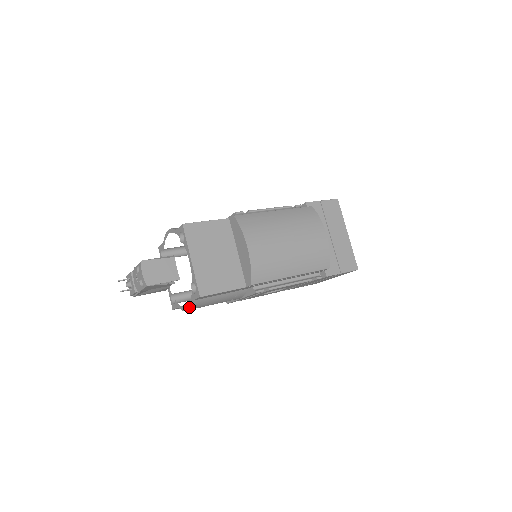
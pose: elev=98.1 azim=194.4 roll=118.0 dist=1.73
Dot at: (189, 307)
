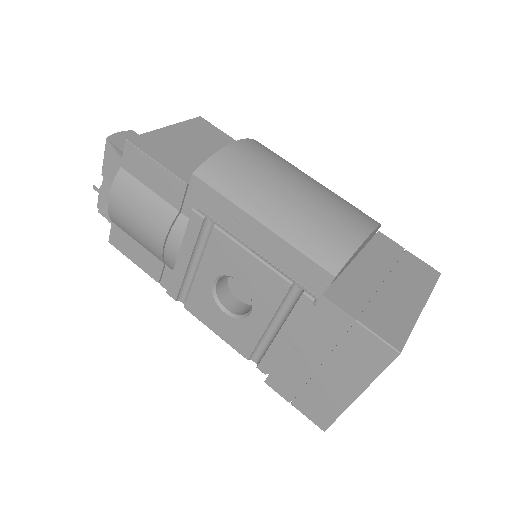
Dot at: (112, 185)
